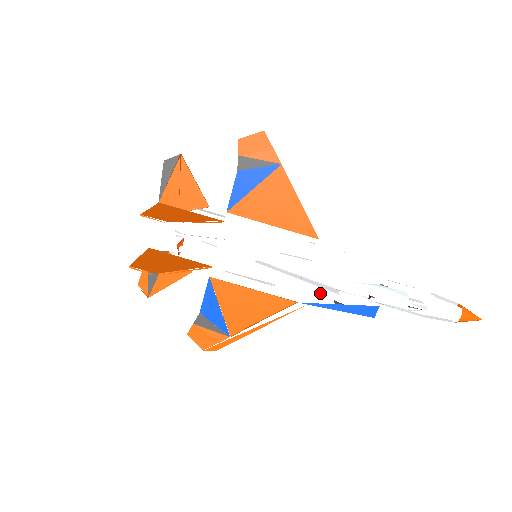
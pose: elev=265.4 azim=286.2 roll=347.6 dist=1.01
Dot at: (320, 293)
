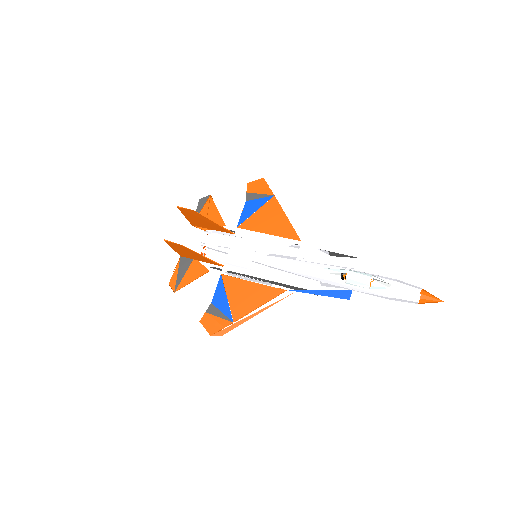
Dot at: occluded
